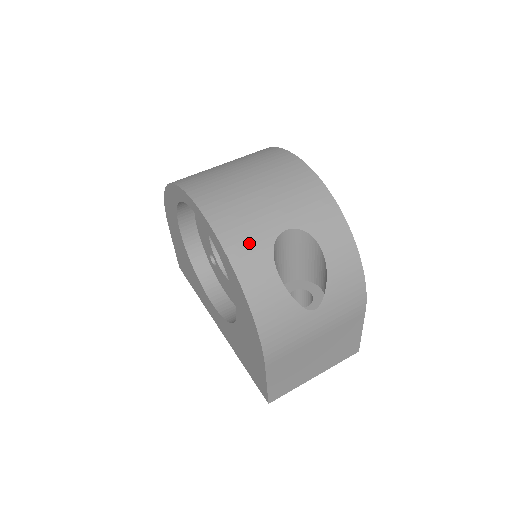
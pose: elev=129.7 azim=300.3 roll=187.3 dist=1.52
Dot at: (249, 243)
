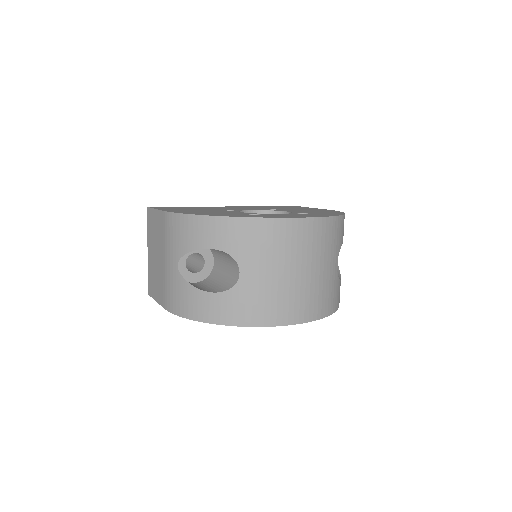
Dot at: (335, 295)
